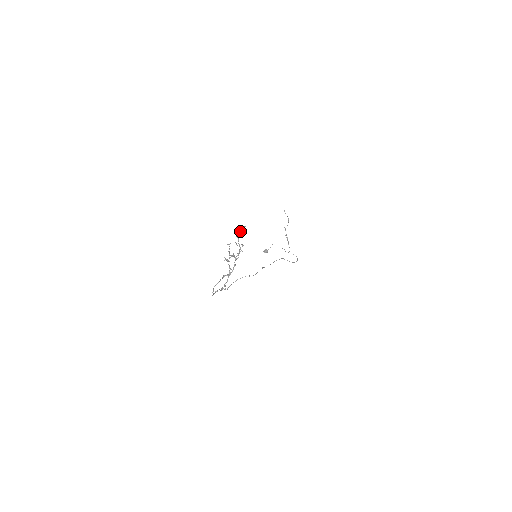
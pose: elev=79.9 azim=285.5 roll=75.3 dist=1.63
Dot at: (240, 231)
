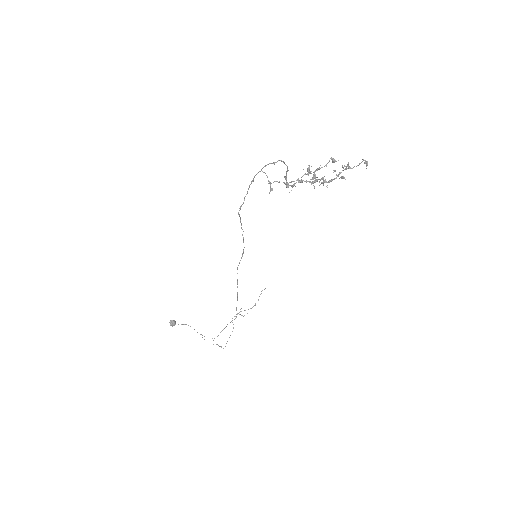
Dot at: (357, 165)
